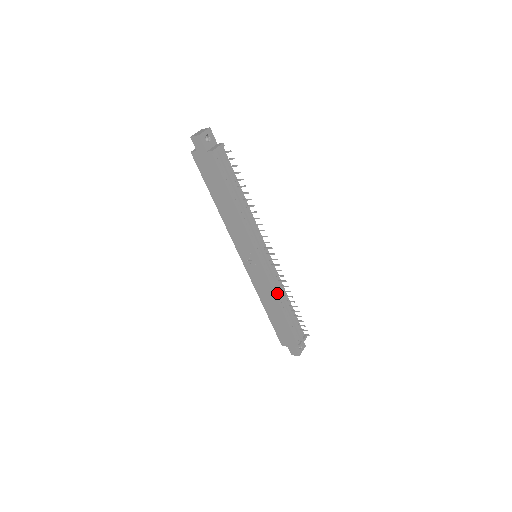
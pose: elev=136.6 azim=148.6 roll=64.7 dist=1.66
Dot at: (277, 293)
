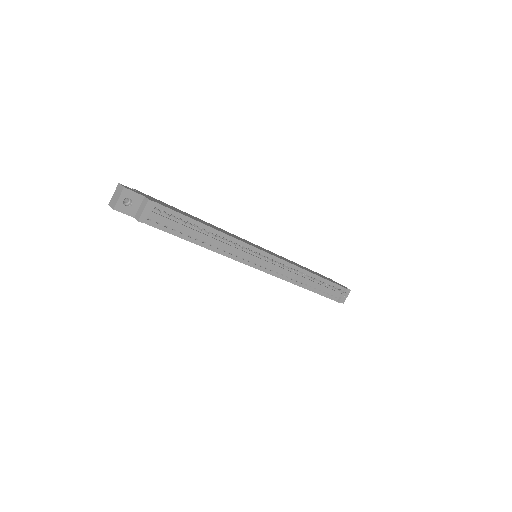
Dot at: (293, 280)
